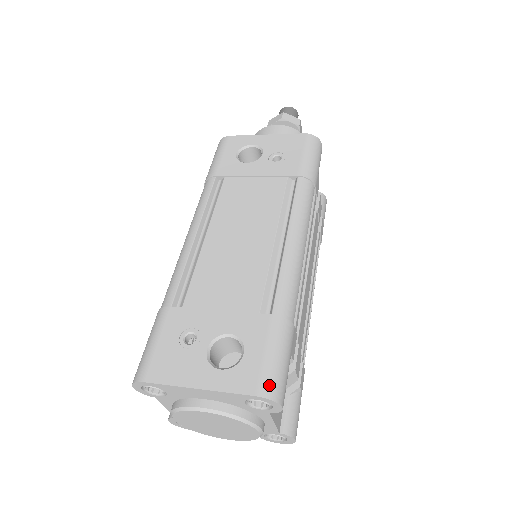
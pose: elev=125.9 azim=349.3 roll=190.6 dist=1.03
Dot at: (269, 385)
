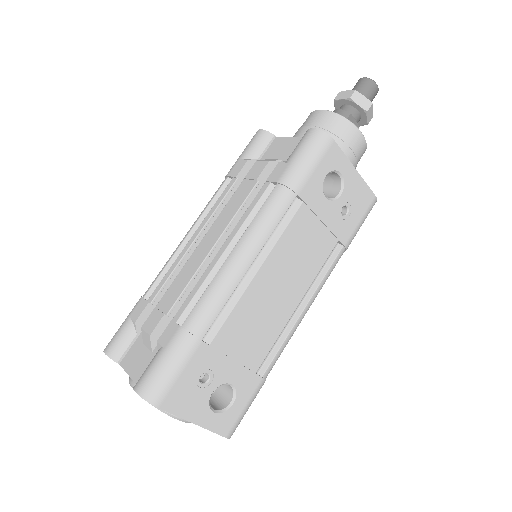
Dot at: occluded
